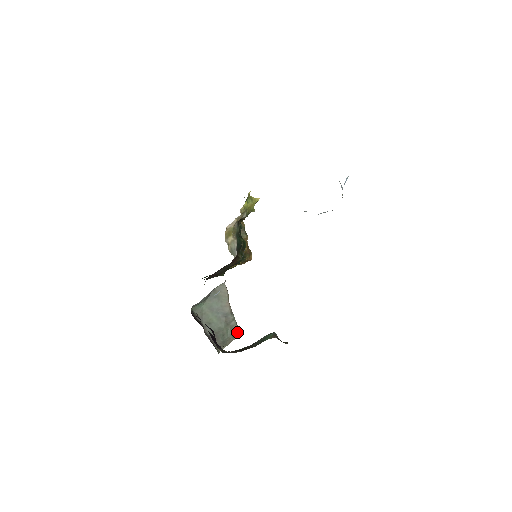
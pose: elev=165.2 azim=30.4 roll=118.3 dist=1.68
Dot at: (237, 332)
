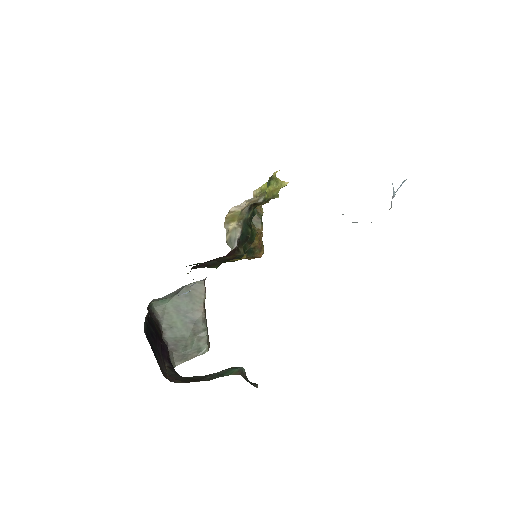
Dot at: (205, 347)
